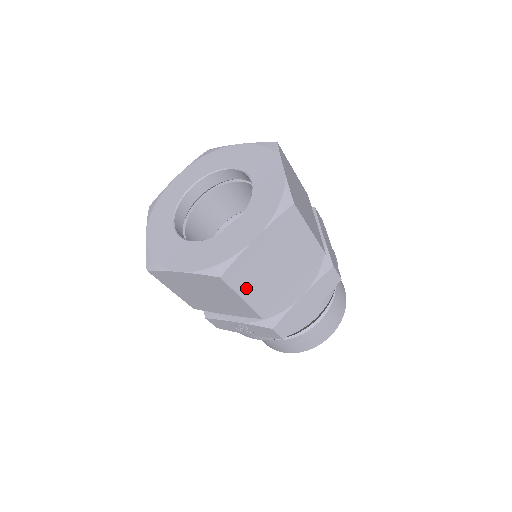
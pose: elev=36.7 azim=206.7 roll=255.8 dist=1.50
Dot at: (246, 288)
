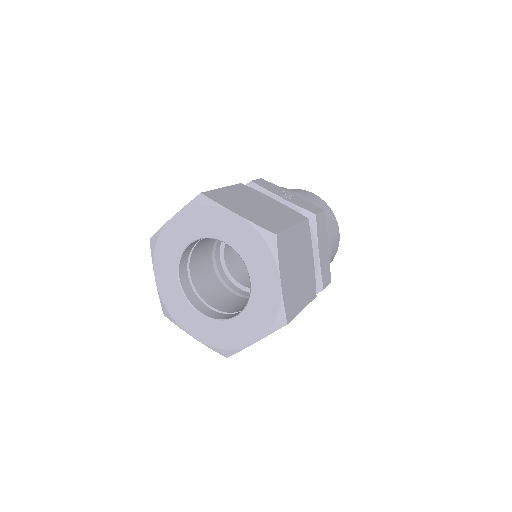
Dot at: occluded
